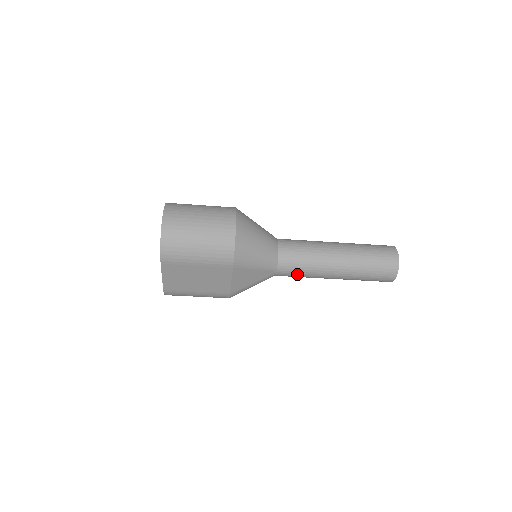
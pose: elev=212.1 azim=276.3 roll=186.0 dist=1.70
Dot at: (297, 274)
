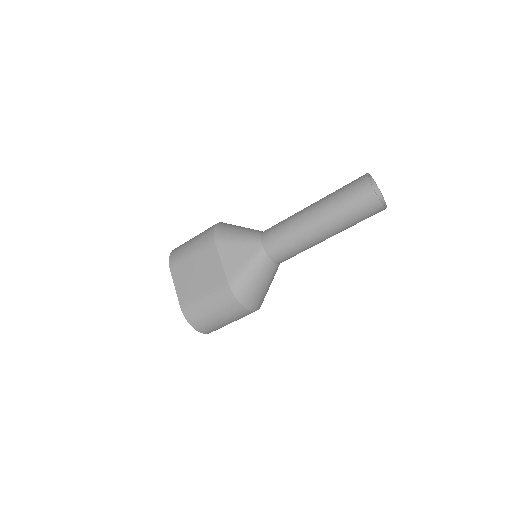
Dot at: (280, 237)
